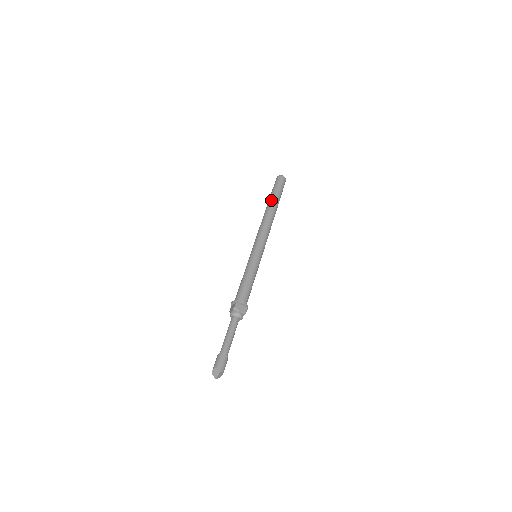
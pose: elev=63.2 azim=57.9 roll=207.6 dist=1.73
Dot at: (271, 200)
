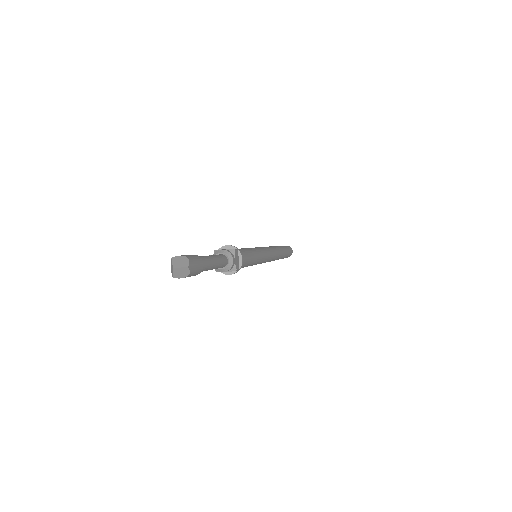
Dot at: (282, 247)
